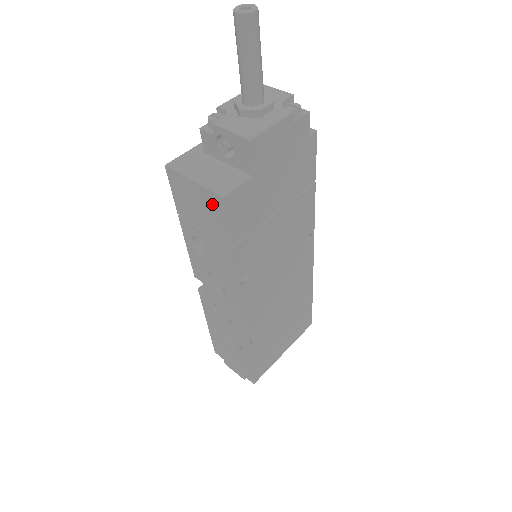
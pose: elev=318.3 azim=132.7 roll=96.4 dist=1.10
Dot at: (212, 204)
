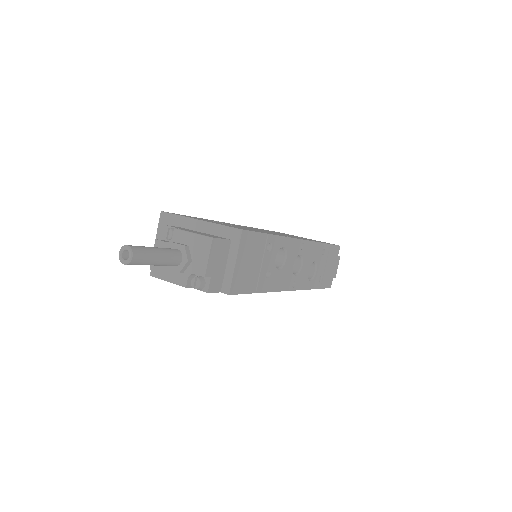
Dot at: occluded
